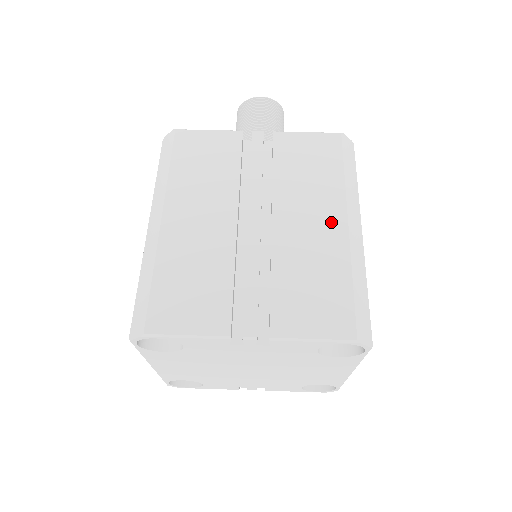
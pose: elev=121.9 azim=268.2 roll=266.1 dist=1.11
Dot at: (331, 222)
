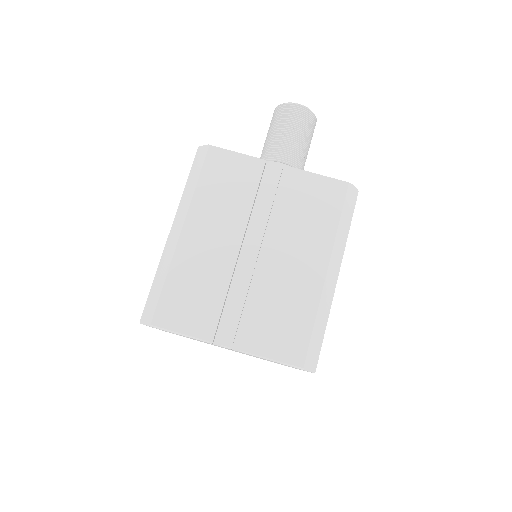
Dot at: (314, 267)
